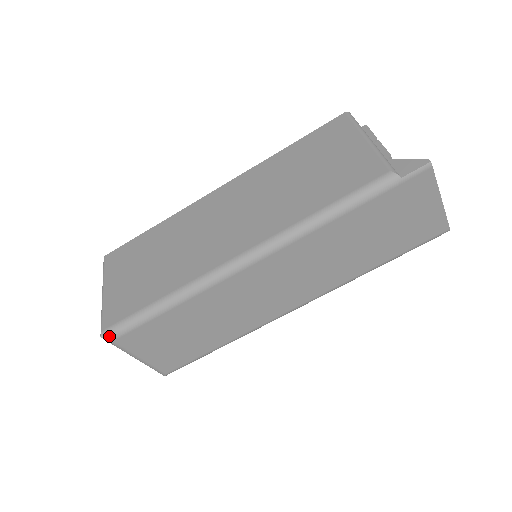
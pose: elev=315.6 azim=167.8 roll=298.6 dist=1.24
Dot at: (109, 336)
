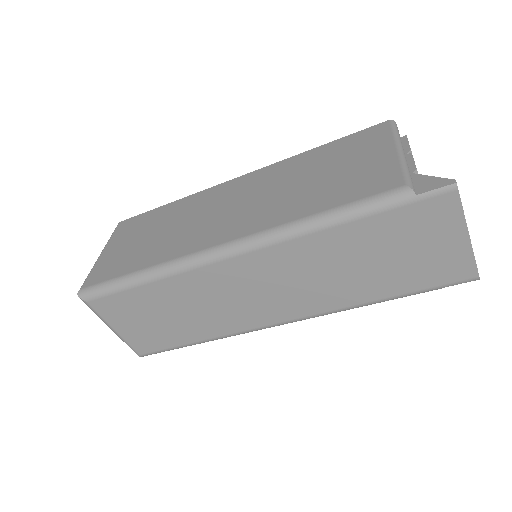
Dot at: (84, 296)
